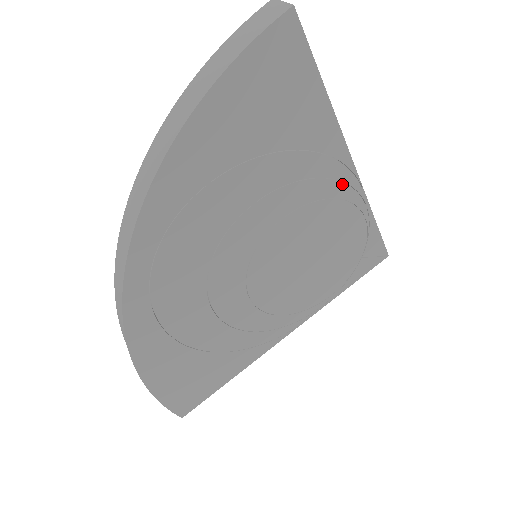
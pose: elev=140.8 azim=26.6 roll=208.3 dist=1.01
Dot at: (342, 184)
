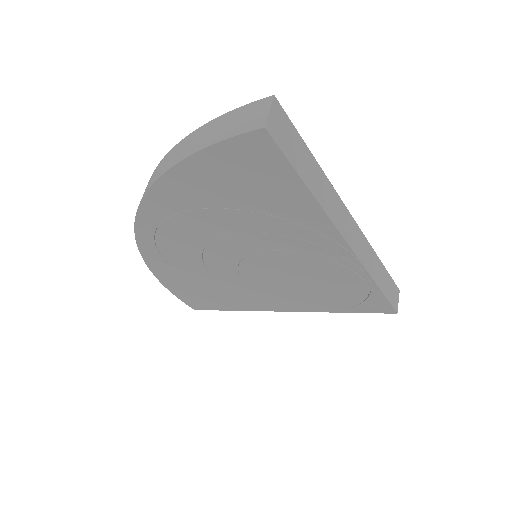
Dot at: (335, 253)
